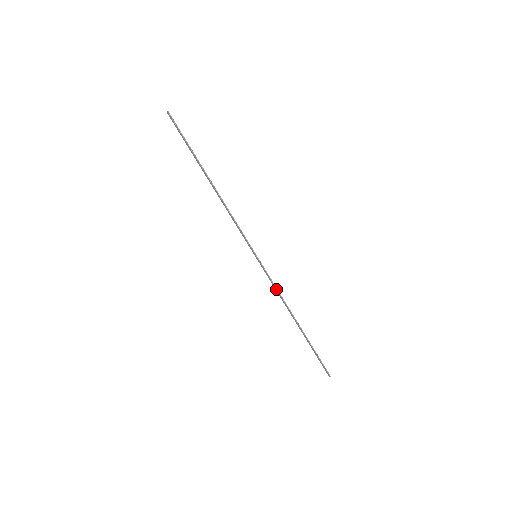
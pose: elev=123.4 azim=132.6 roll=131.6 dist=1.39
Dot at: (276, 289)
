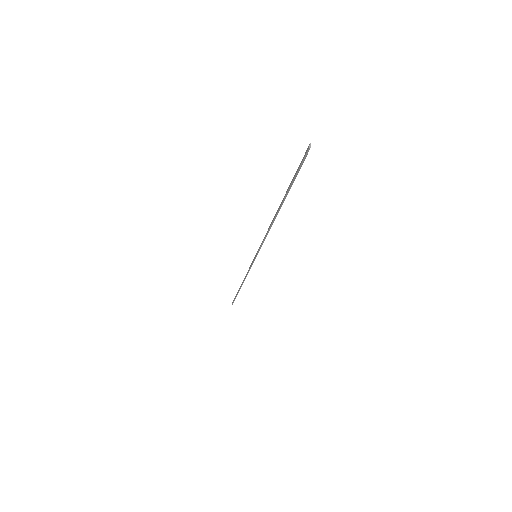
Dot at: (248, 272)
